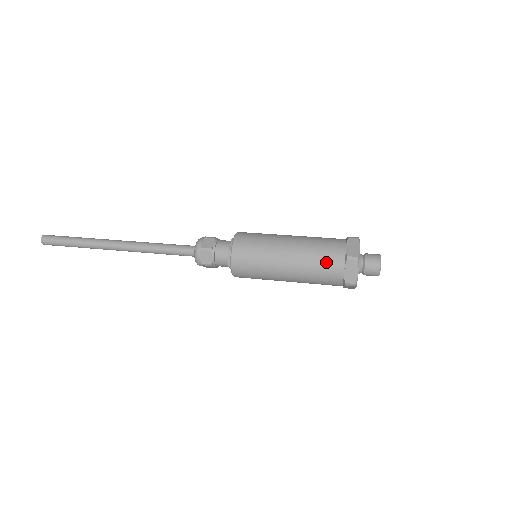
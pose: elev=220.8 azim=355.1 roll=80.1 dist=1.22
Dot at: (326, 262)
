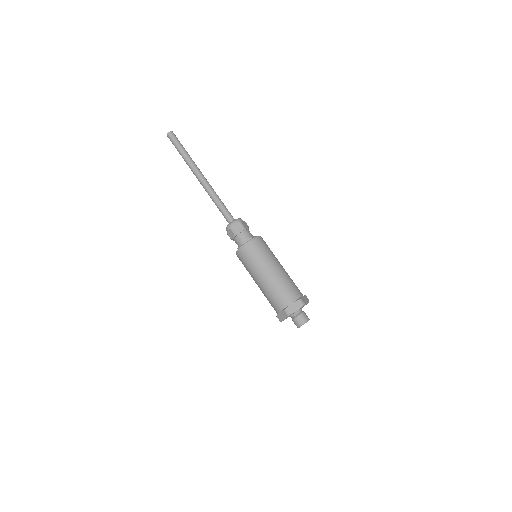
Dot at: (276, 300)
